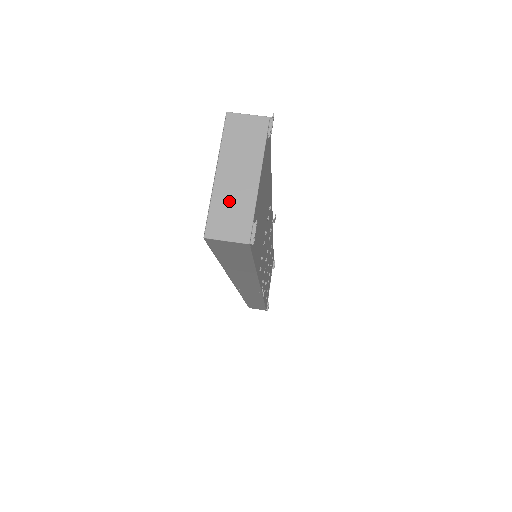
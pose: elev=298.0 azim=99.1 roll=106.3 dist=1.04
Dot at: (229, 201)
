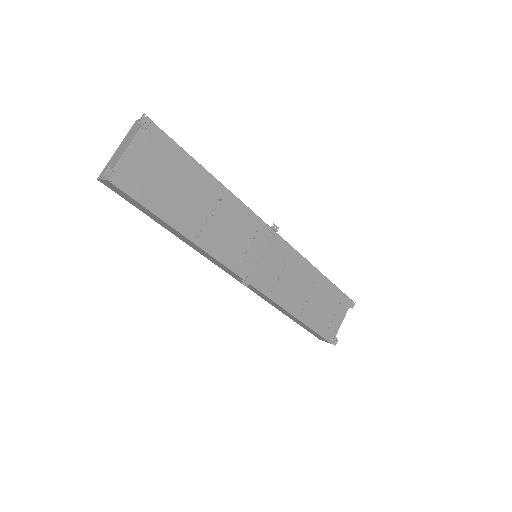
Dot at: (113, 161)
